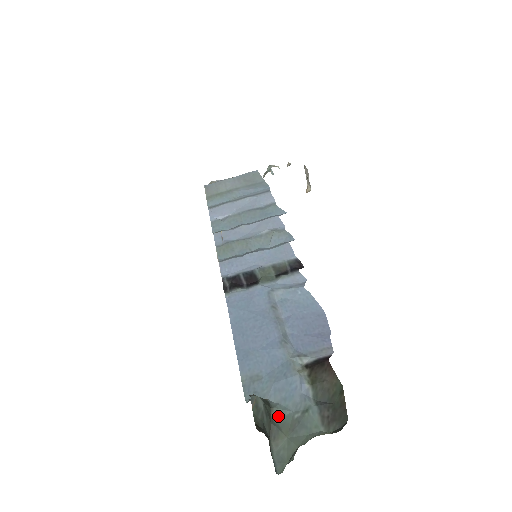
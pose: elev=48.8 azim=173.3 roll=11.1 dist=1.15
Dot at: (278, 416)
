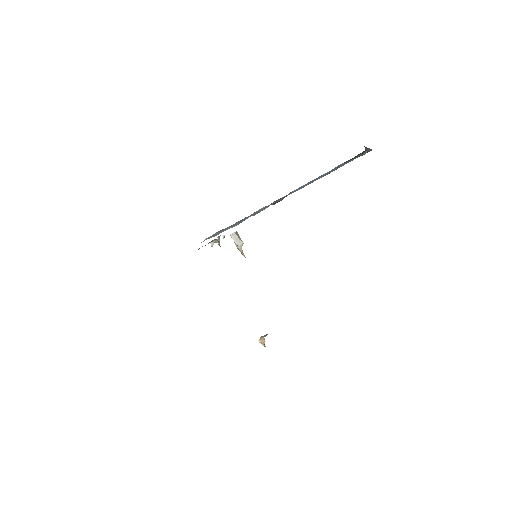
Dot at: occluded
